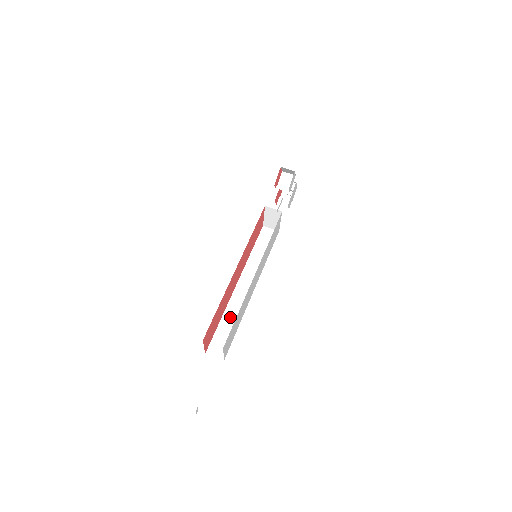
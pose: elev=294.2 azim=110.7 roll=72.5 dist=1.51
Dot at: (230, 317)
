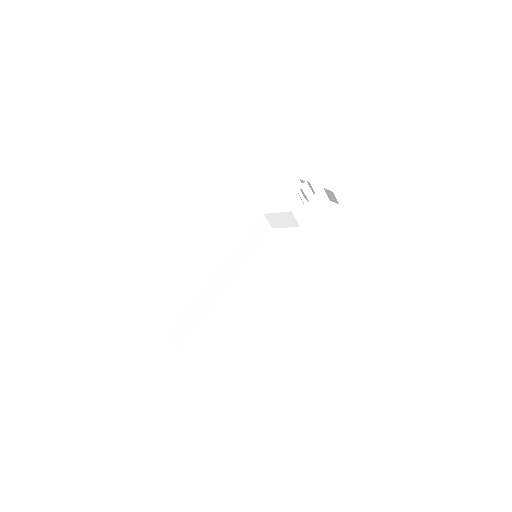
Dot at: (201, 303)
